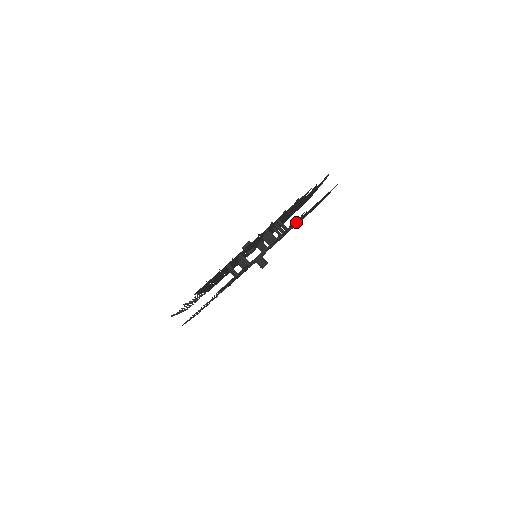
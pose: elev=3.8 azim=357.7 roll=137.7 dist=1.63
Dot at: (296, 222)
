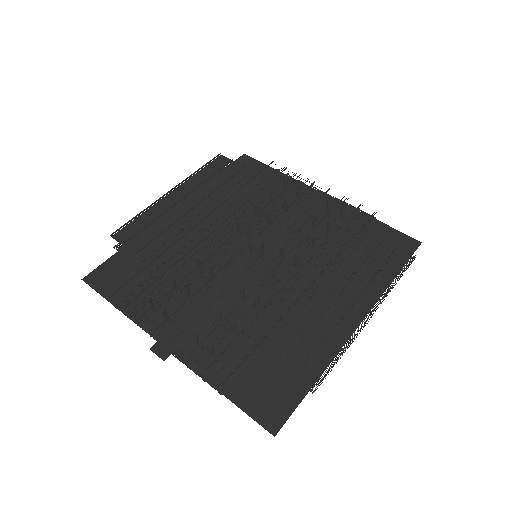
Dot at: (252, 343)
